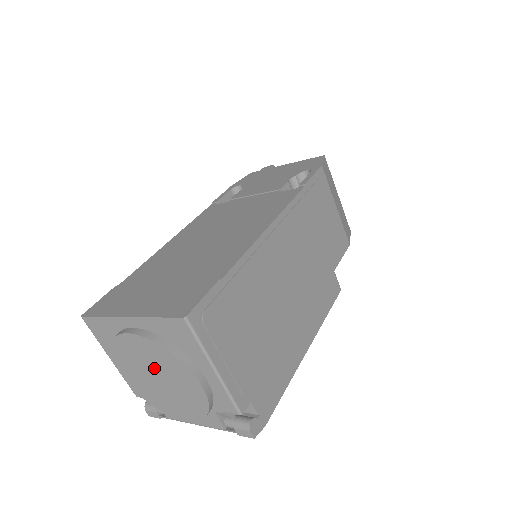
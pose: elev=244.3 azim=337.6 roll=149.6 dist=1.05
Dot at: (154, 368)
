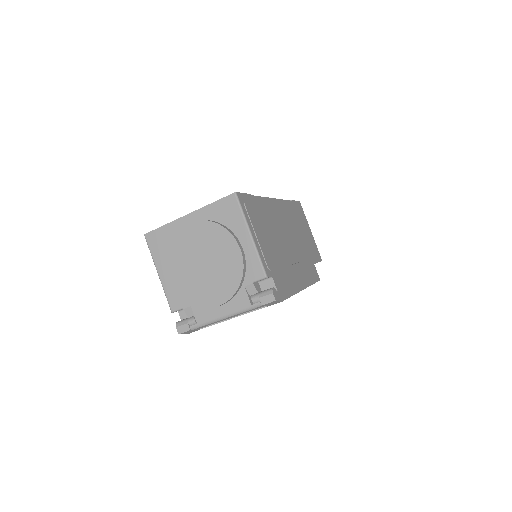
Dot at: (202, 252)
